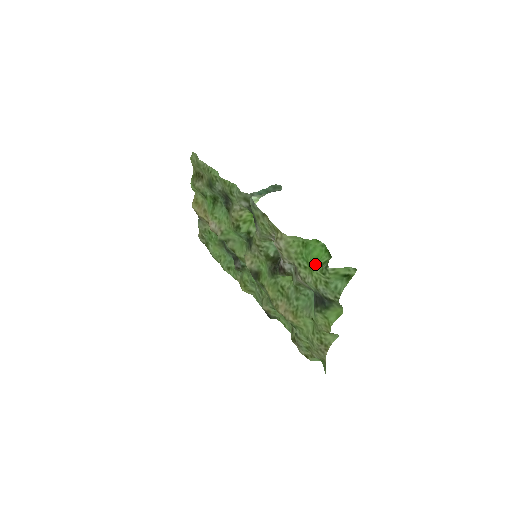
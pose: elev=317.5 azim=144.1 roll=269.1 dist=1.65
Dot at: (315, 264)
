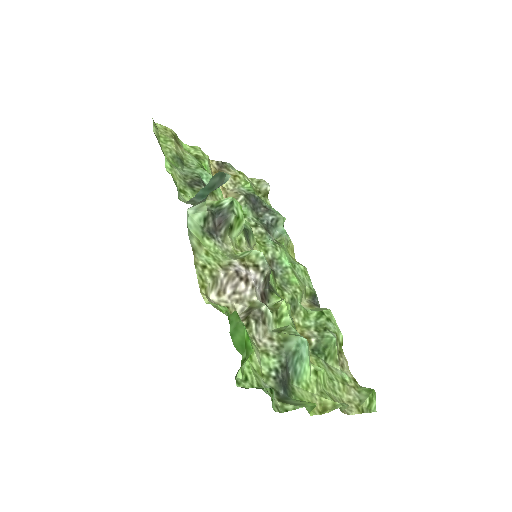
Dot at: (241, 354)
